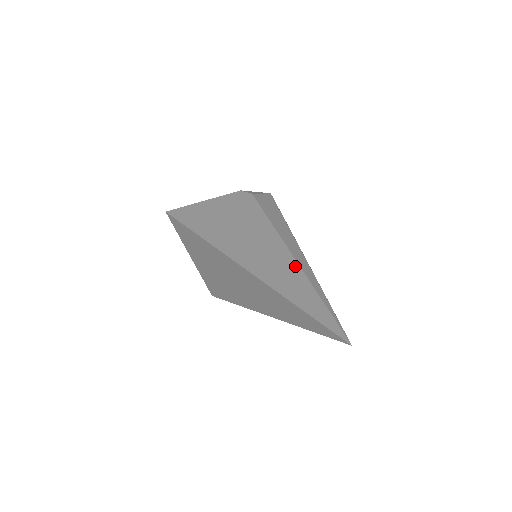
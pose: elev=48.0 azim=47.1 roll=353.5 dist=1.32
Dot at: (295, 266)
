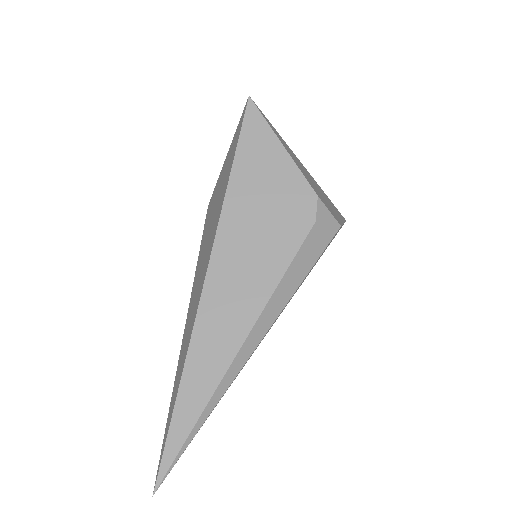
Dot at: (221, 372)
